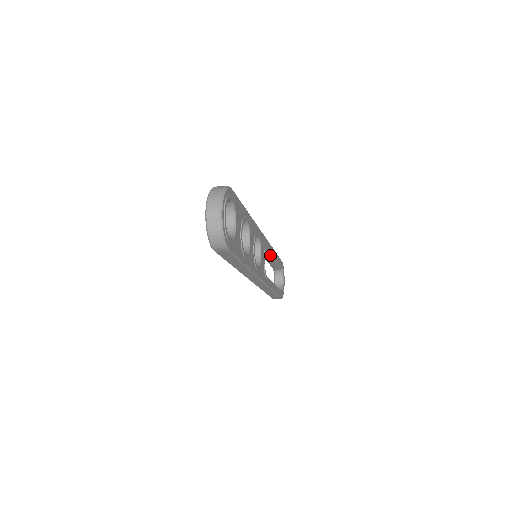
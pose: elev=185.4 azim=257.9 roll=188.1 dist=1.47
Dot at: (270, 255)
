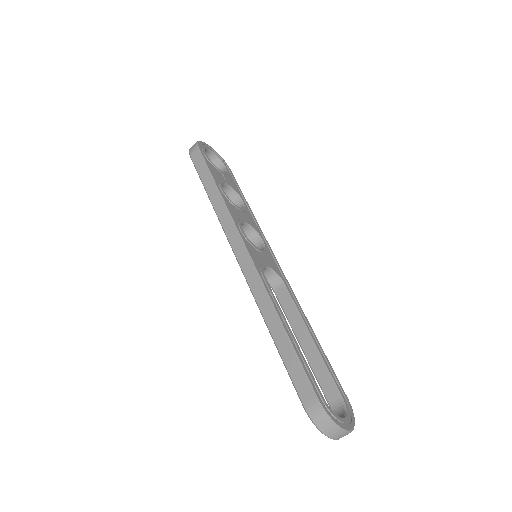
Dot at: (296, 312)
